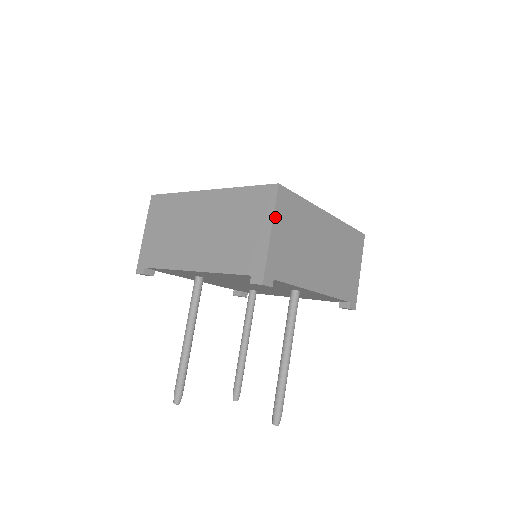
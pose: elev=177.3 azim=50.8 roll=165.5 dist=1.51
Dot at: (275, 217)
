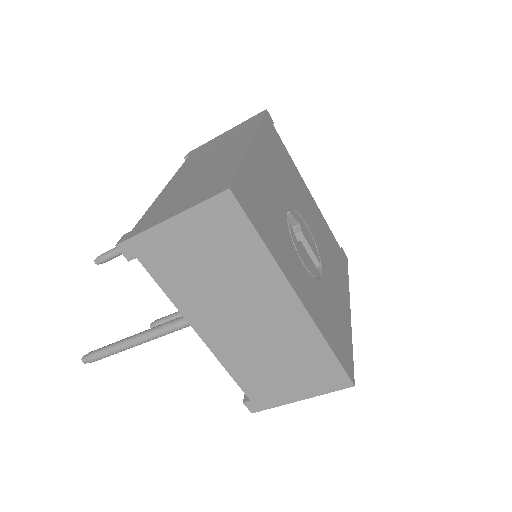
Dot at: (191, 212)
